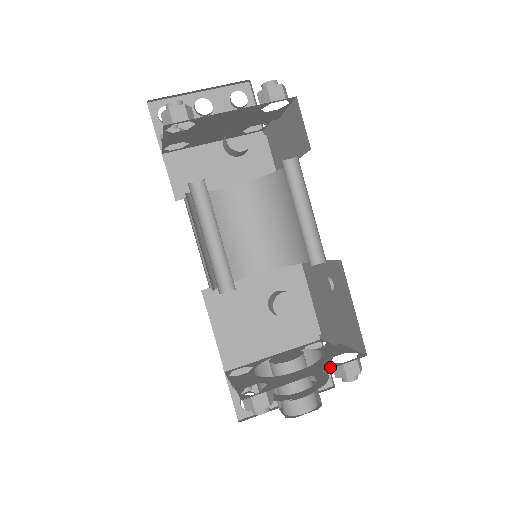
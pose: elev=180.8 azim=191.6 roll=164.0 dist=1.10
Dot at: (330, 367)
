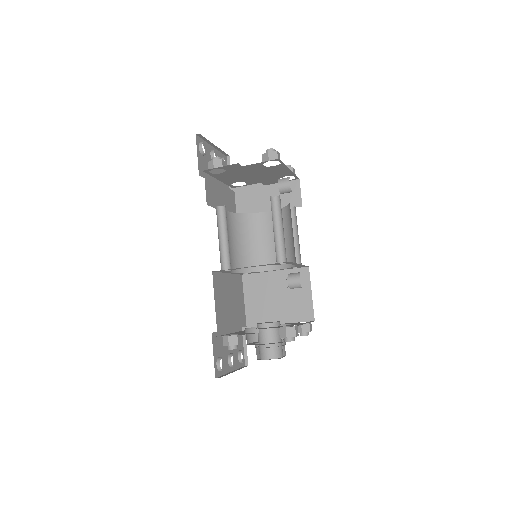
Dot at: (308, 322)
